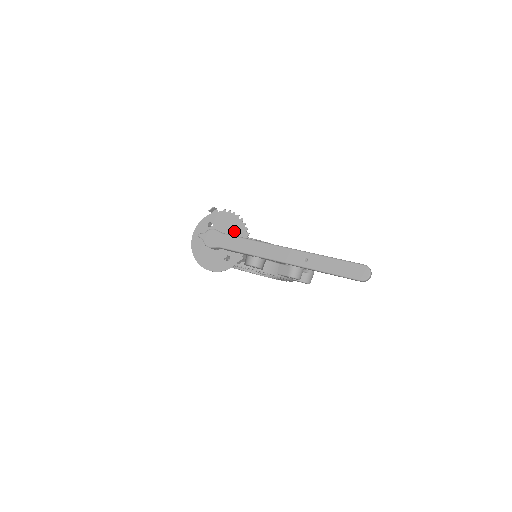
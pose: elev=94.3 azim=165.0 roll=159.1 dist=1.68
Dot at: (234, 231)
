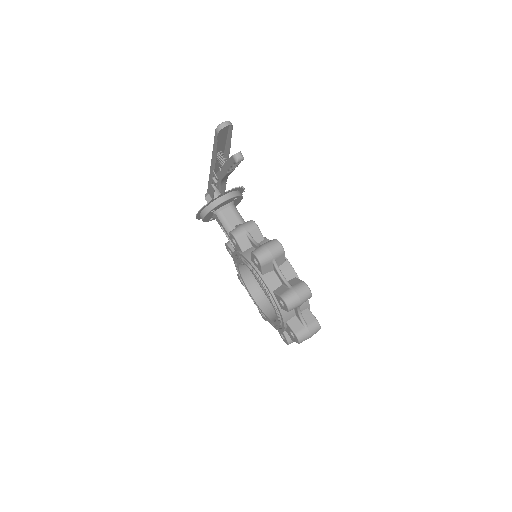
Dot at: occluded
